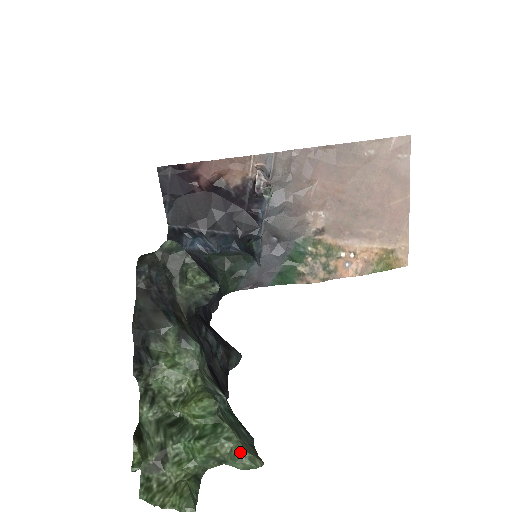
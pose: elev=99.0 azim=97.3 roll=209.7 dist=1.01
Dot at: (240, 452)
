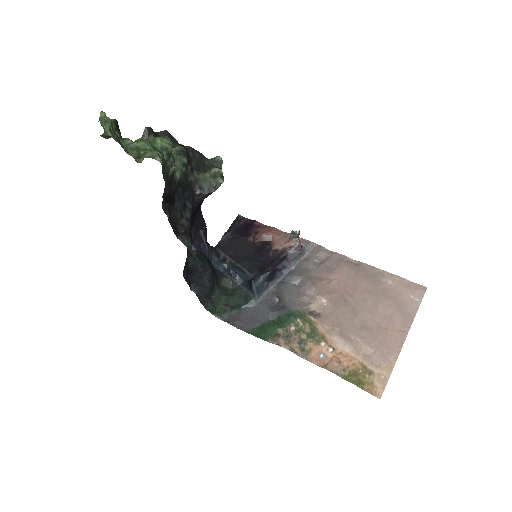
Dot at: (157, 151)
